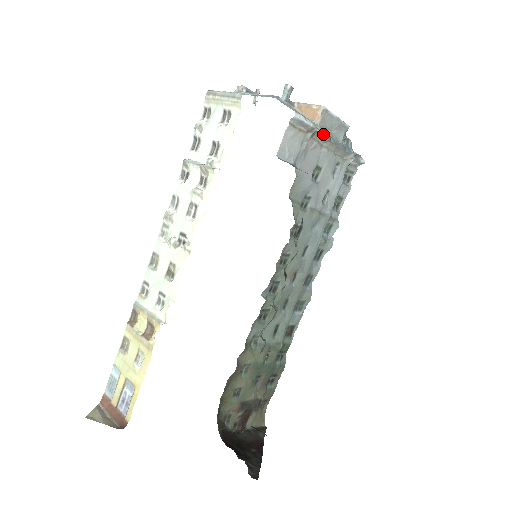
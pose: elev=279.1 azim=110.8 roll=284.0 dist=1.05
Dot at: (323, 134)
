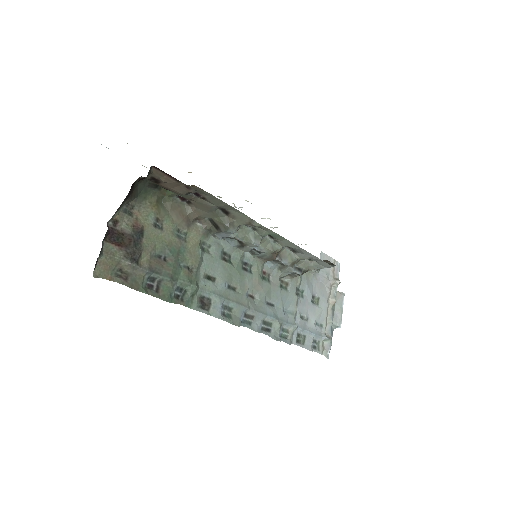
Dot at: (336, 295)
